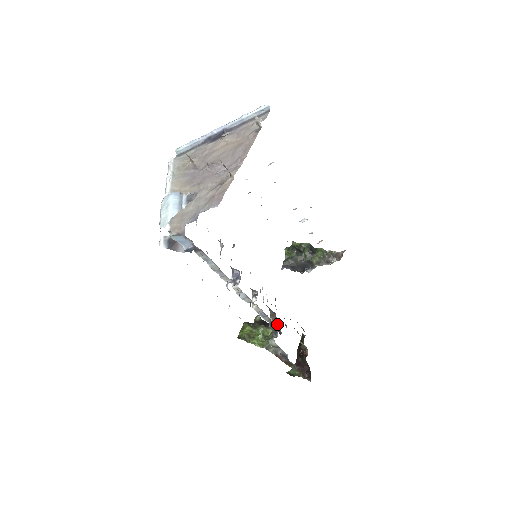
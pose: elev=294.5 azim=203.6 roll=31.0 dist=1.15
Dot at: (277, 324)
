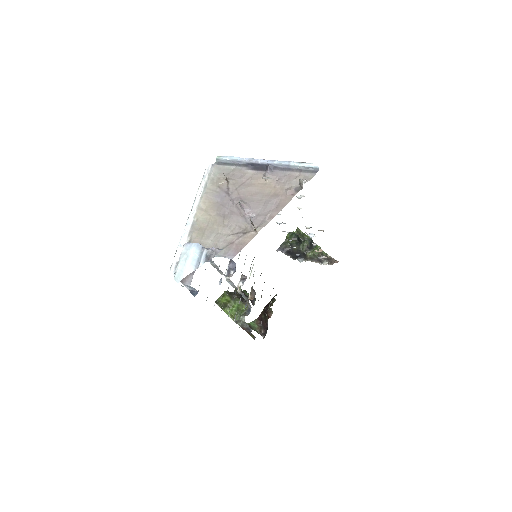
Dot at: occluded
